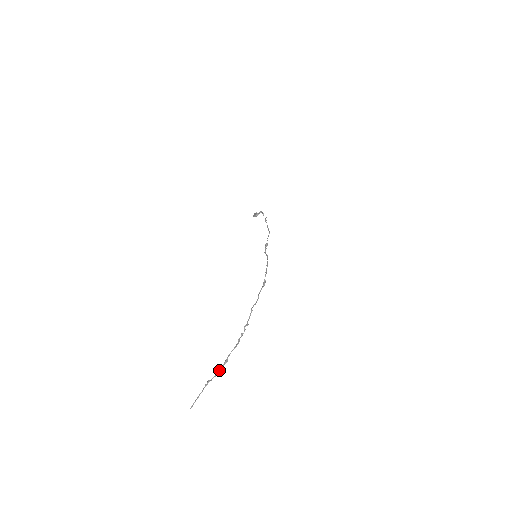
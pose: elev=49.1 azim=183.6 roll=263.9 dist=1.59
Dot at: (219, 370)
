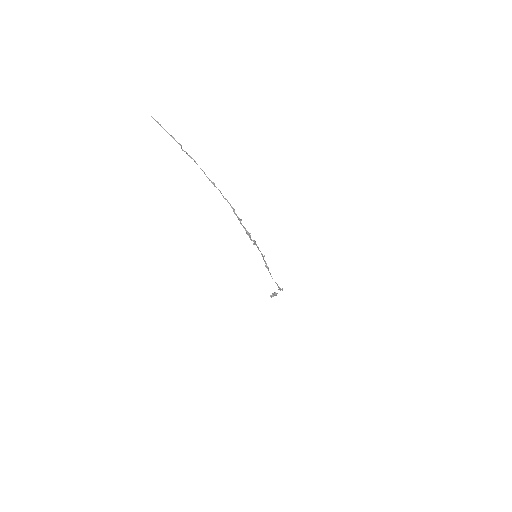
Dot at: occluded
